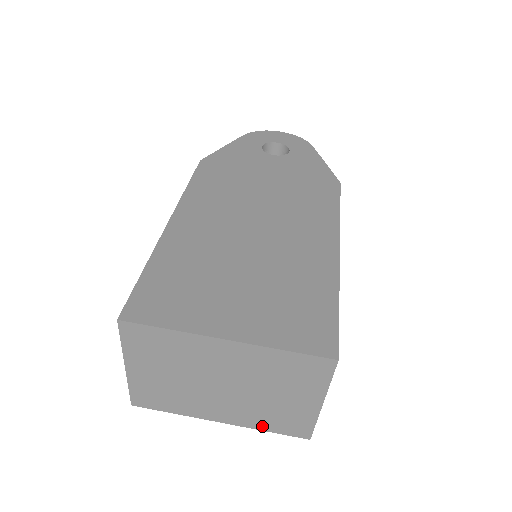
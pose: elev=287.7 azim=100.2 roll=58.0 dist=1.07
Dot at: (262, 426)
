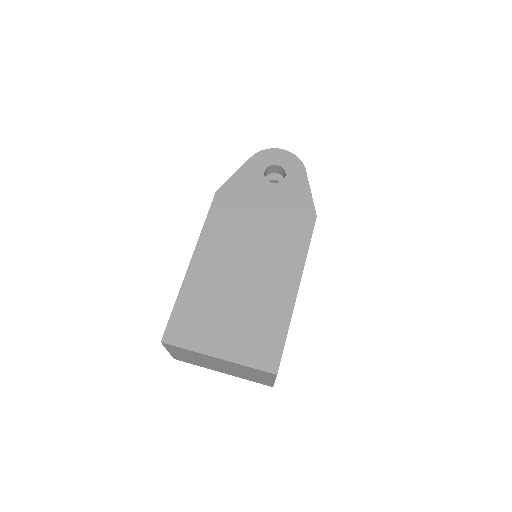
Dot at: (246, 379)
